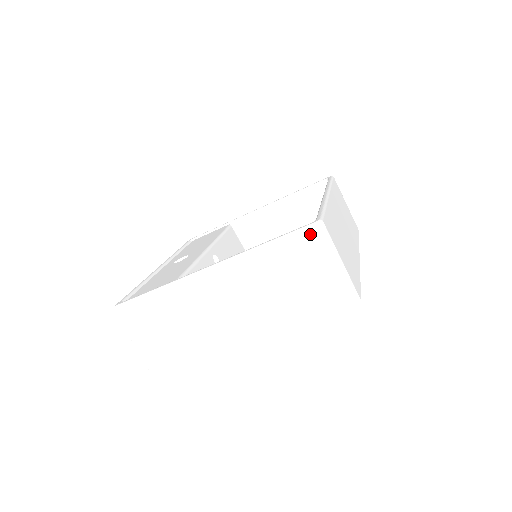
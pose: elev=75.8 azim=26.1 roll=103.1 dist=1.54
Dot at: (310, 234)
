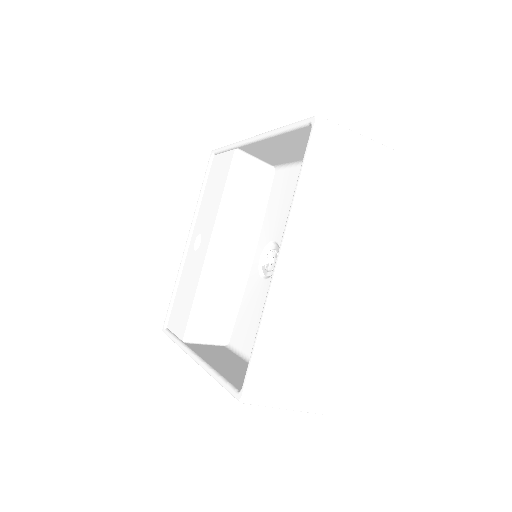
Dot at: occluded
